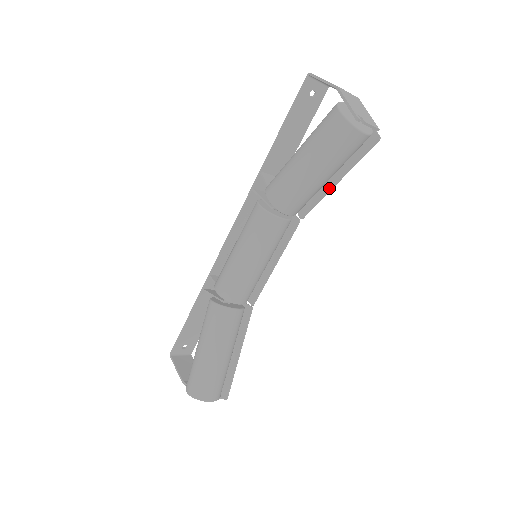
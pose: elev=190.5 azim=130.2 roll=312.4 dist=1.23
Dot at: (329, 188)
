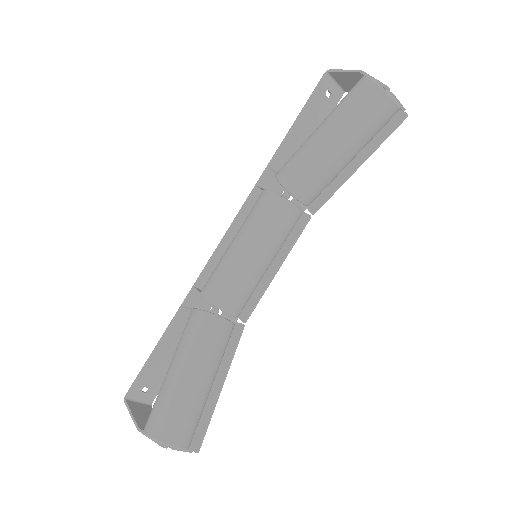
Dot at: (348, 175)
